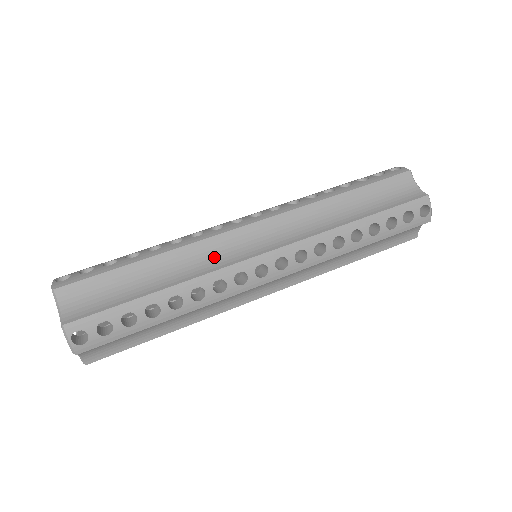
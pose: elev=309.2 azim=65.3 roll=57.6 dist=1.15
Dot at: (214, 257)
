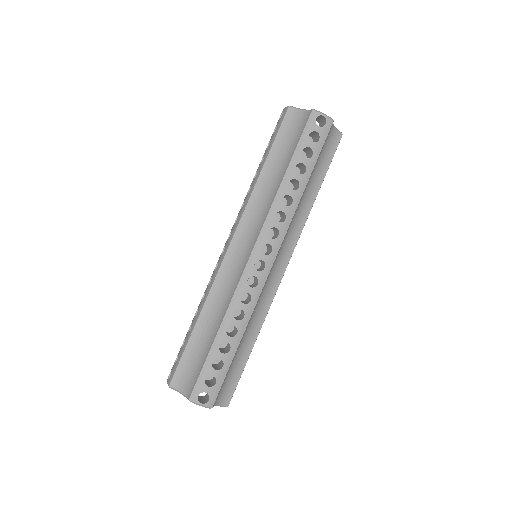
Dot at: (263, 300)
